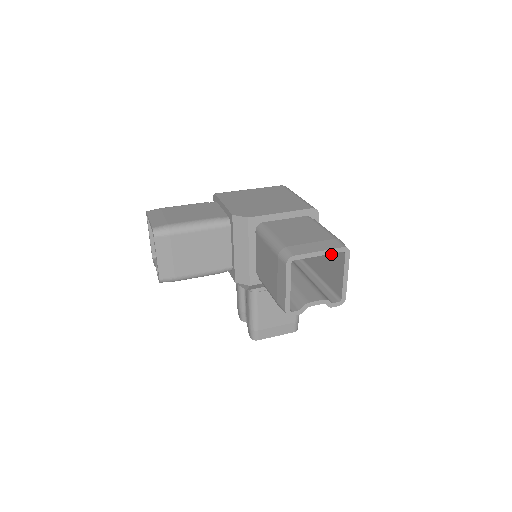
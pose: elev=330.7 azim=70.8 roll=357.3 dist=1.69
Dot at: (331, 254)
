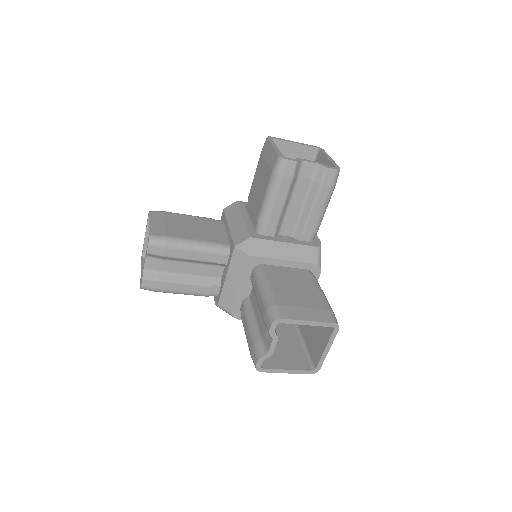
Dot at: occluded
